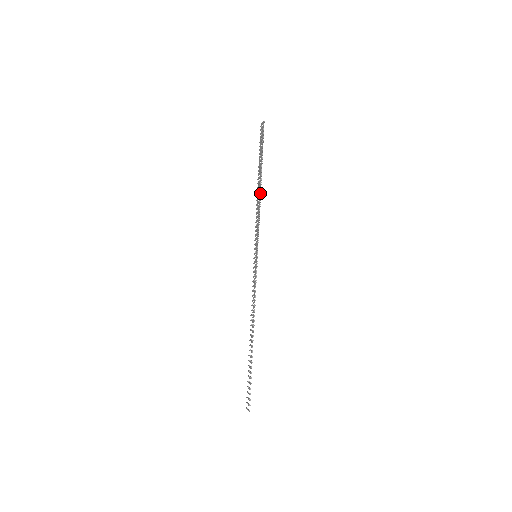
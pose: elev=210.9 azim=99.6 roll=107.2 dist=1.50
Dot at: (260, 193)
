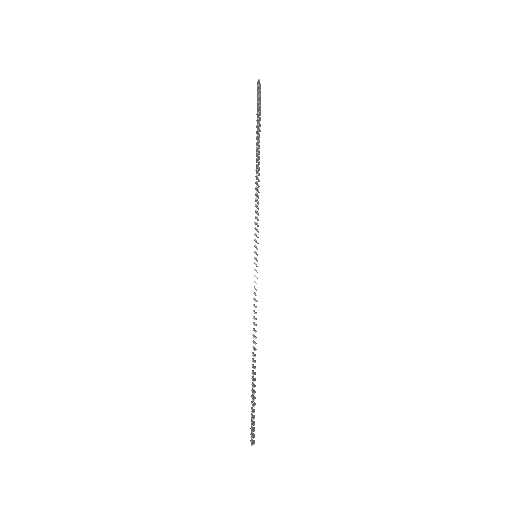
Dot at: (257, 176)
